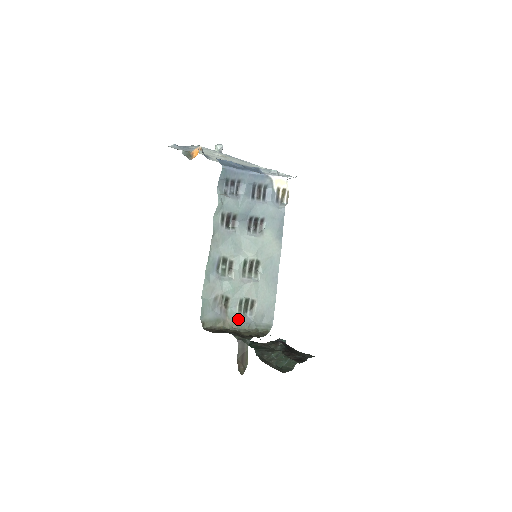
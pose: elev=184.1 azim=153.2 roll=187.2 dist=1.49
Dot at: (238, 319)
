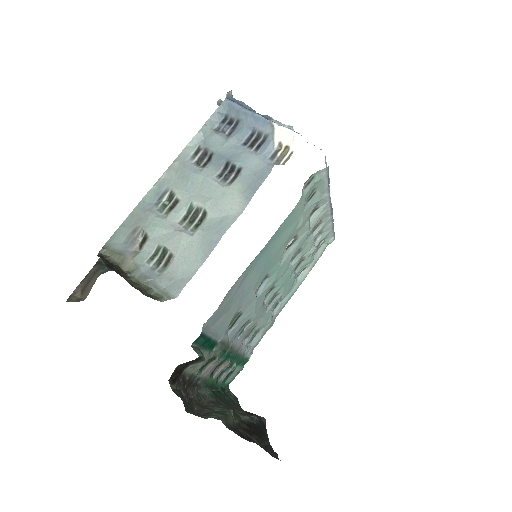
Dot at: (141, 266)
